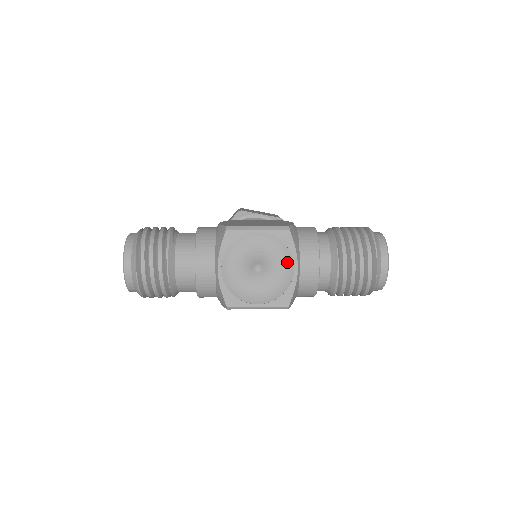
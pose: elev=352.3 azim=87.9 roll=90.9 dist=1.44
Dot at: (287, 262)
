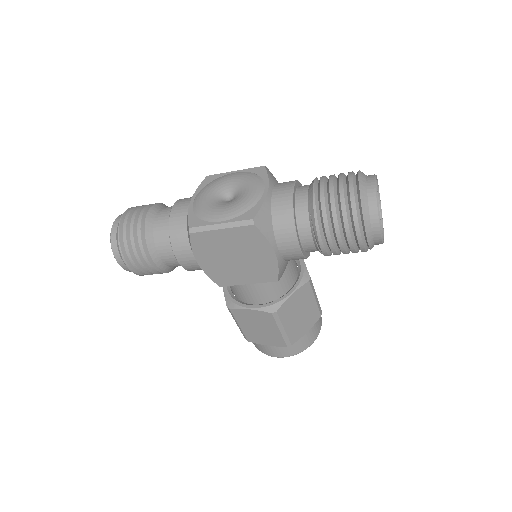
Dot at: (257, 185)
